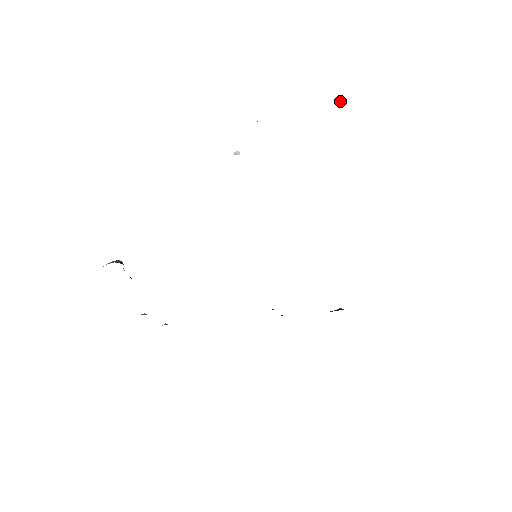
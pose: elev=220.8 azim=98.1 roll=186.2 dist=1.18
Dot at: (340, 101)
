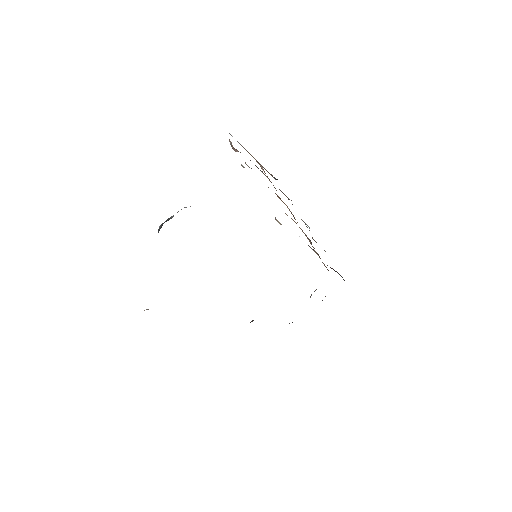
Dot at: occluded
